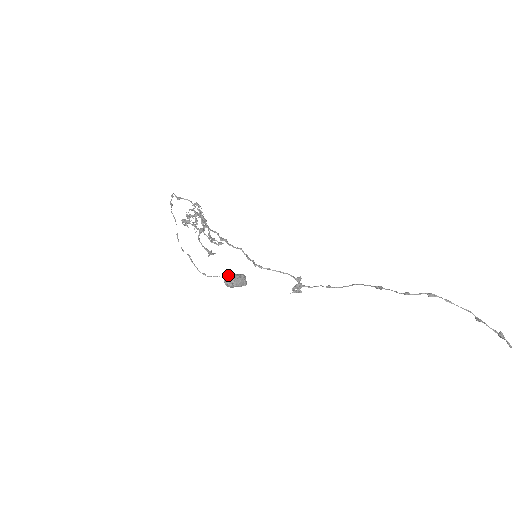
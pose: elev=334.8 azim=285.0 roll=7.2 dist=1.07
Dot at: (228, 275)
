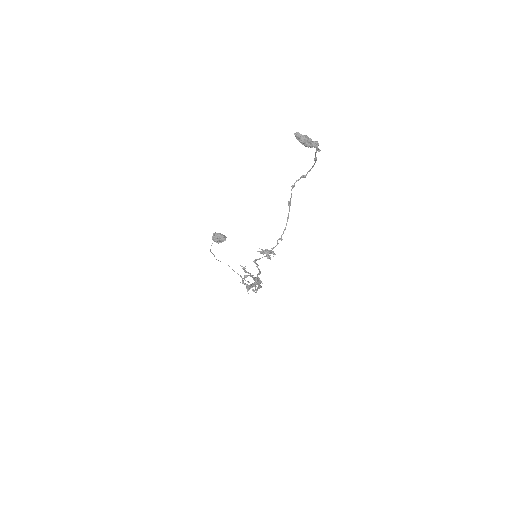
Dot at: occluded
